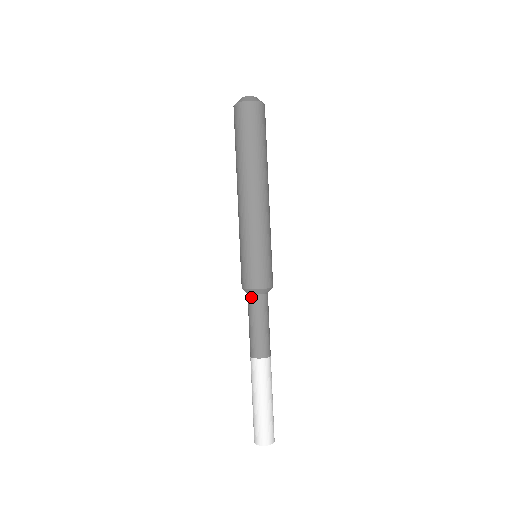
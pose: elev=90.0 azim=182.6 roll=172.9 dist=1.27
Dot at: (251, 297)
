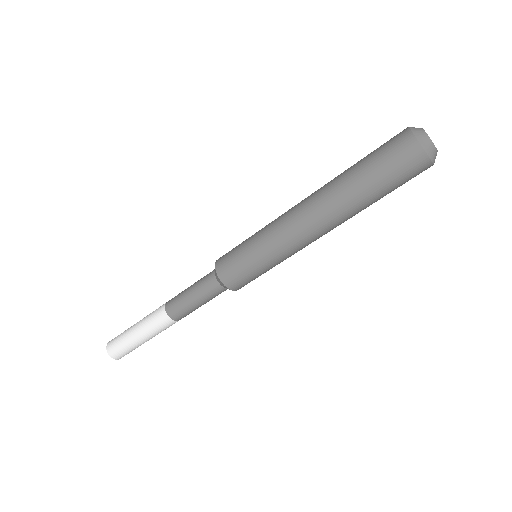
Dot at: (216, 283)
